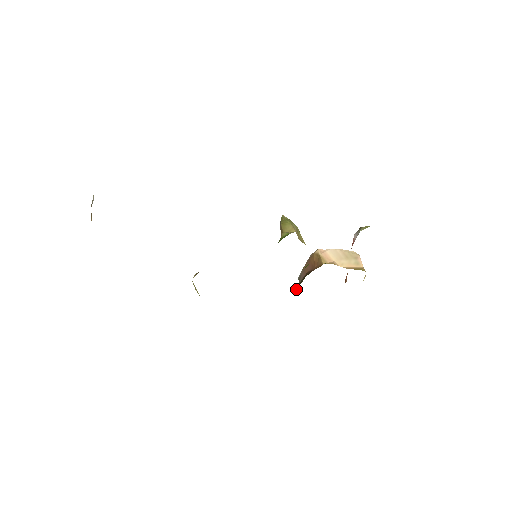
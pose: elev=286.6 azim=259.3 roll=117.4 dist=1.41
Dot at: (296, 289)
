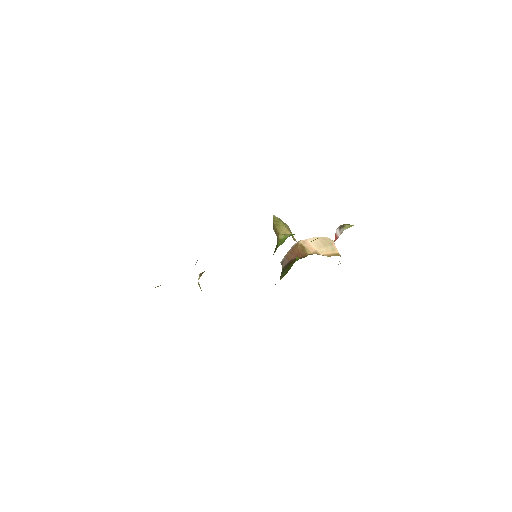
Dot at: (281, 274)
